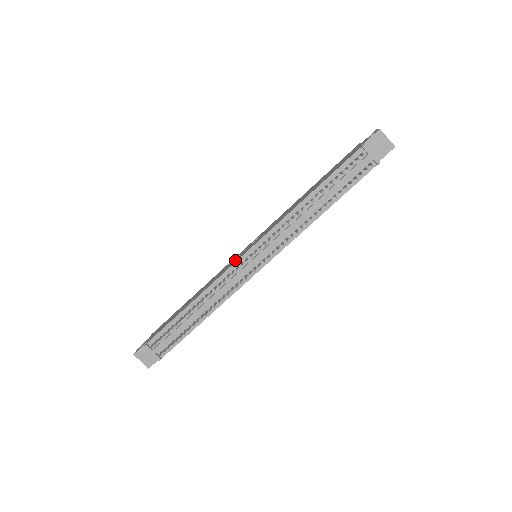
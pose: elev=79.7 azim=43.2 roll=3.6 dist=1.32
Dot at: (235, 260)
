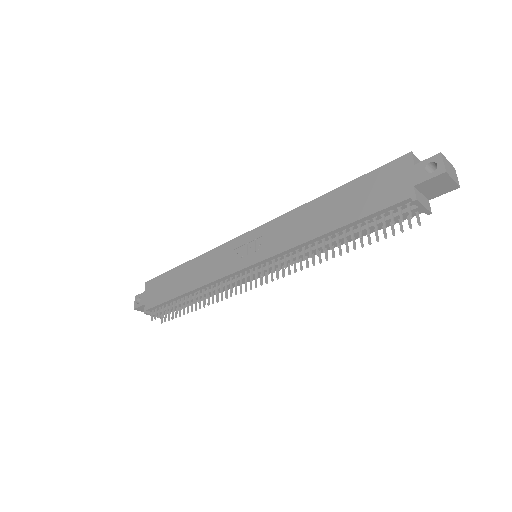
Dot at: (232, 263)
